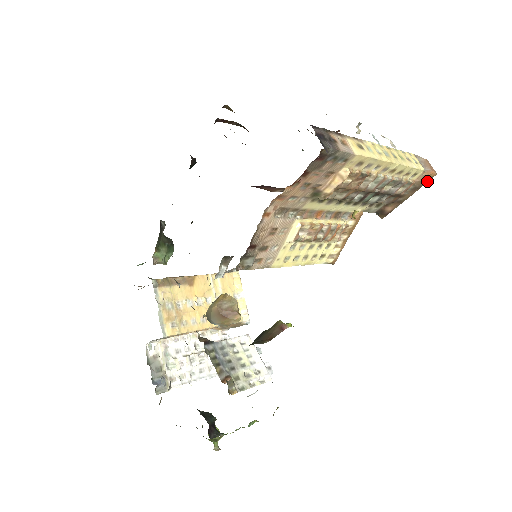
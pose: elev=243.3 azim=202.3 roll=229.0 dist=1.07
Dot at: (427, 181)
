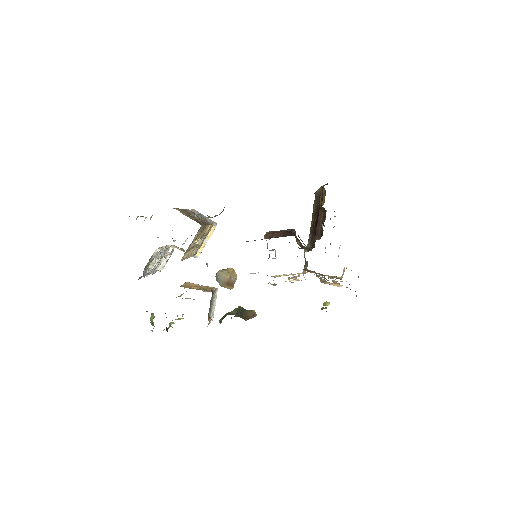
Dot at: (336, 278)
